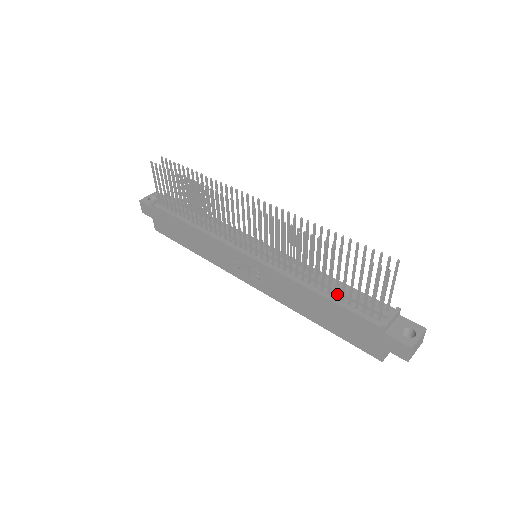
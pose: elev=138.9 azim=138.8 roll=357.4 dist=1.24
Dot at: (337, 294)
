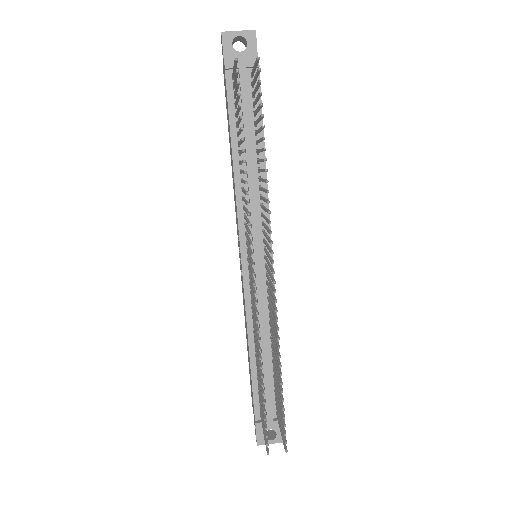
Dot at: (262, 369)
